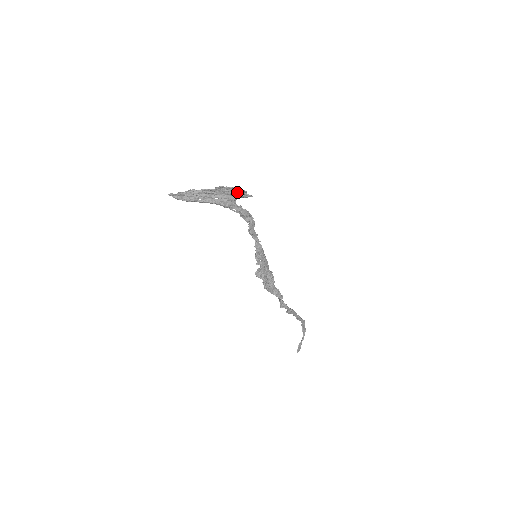
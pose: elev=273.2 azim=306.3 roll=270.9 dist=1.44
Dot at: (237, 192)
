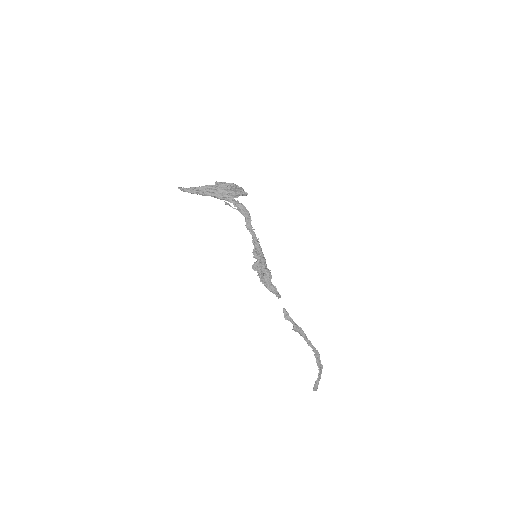
Dot at: (235, 190)
